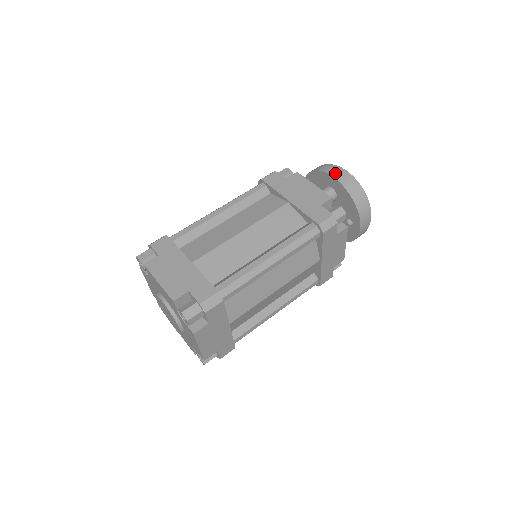
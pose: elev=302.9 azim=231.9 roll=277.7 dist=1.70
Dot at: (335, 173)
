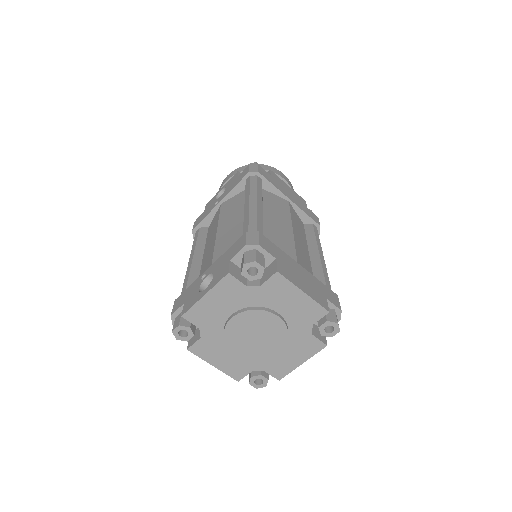
Dot at: (283, 176)
